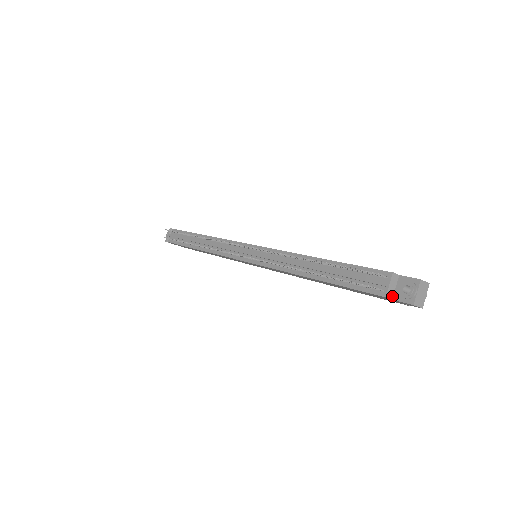
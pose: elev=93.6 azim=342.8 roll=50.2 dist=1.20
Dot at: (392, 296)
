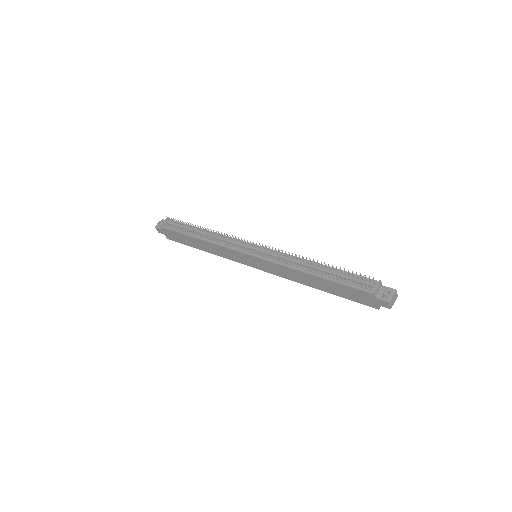
Dot at: (375, 295)
